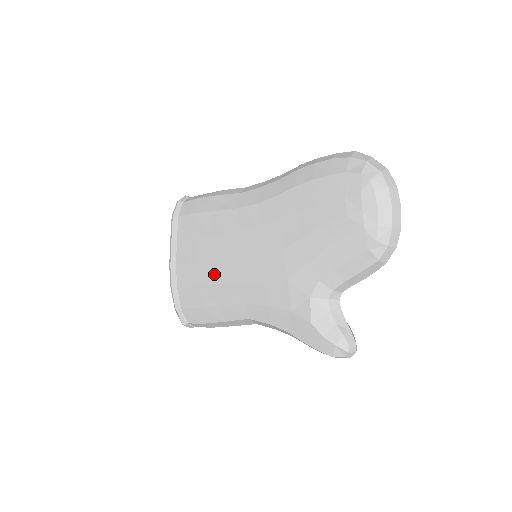
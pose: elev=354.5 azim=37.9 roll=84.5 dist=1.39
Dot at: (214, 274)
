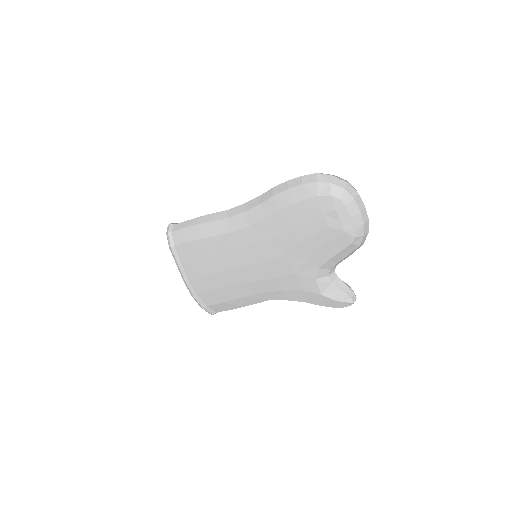
Dot at: (229, 280)
